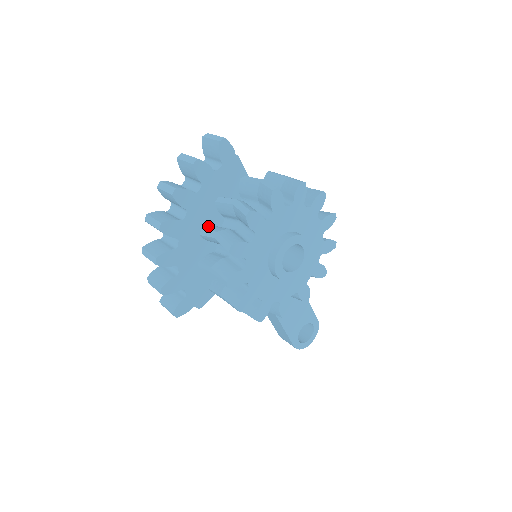
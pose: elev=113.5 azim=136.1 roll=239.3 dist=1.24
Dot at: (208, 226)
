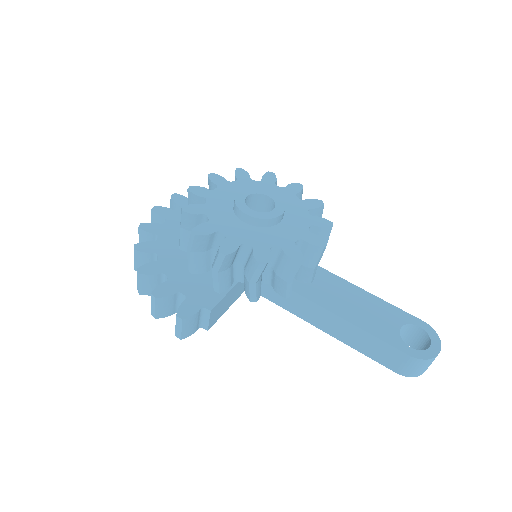
Dot at: occluded
